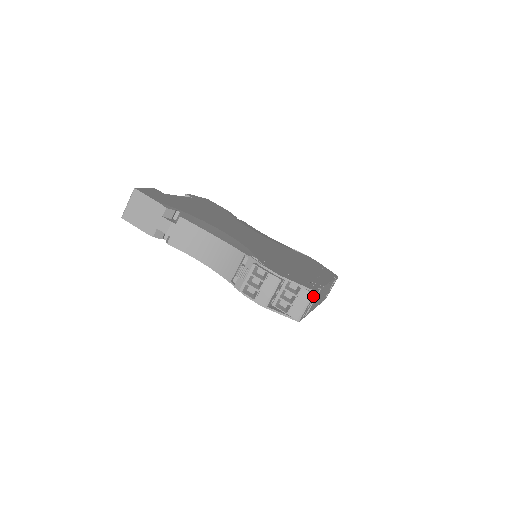
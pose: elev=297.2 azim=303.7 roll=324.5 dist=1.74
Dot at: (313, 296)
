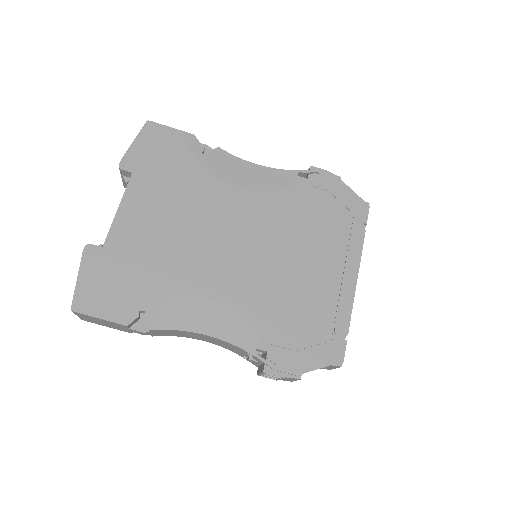
Dot at: (341, 363)
